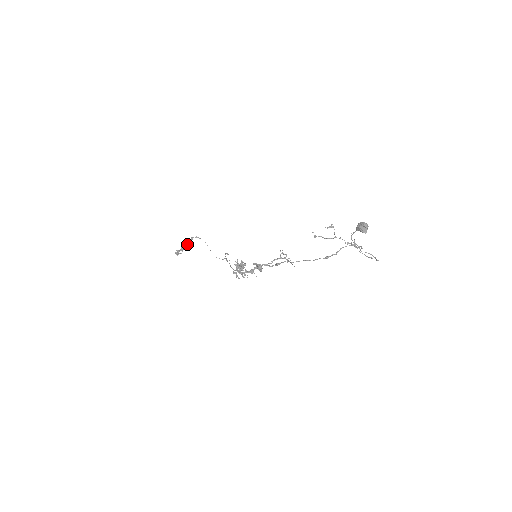
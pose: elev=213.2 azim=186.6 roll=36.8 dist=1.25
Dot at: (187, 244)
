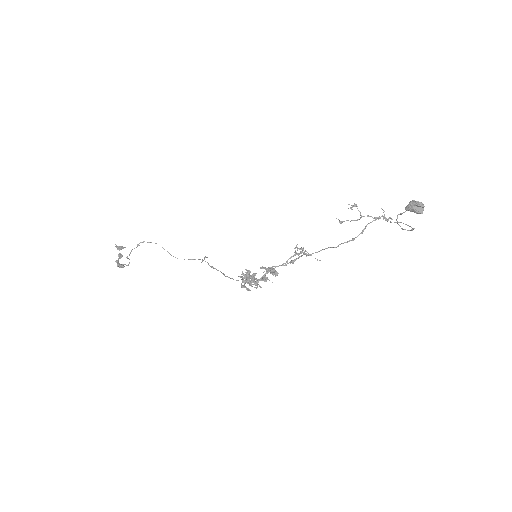
Dot at: (123, 248)
